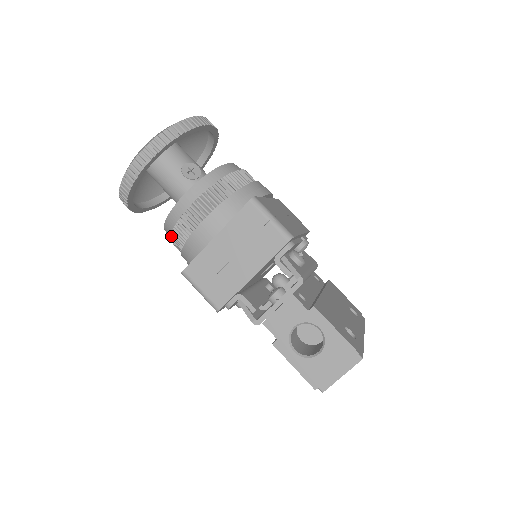
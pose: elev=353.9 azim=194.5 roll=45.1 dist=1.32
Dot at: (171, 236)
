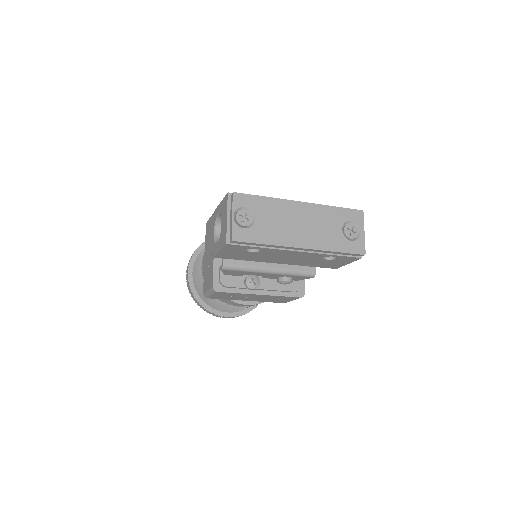
Dot at: occluded
